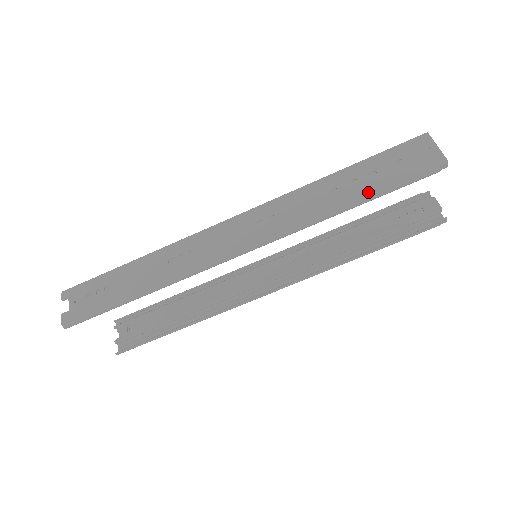
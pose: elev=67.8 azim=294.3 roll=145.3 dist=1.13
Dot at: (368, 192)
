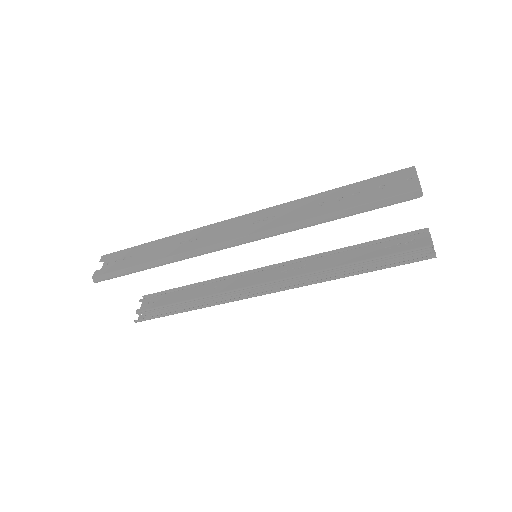
Dot at: (347, 208)
